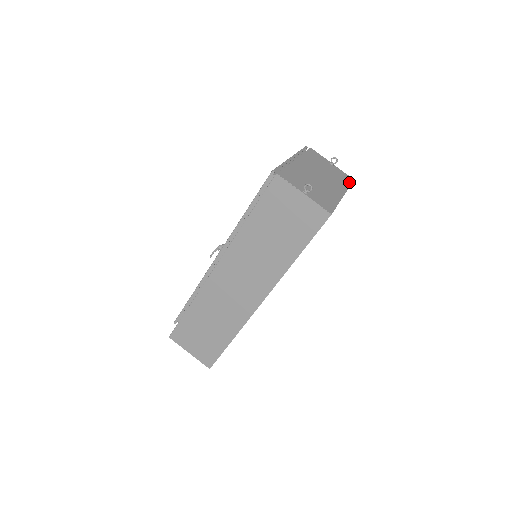
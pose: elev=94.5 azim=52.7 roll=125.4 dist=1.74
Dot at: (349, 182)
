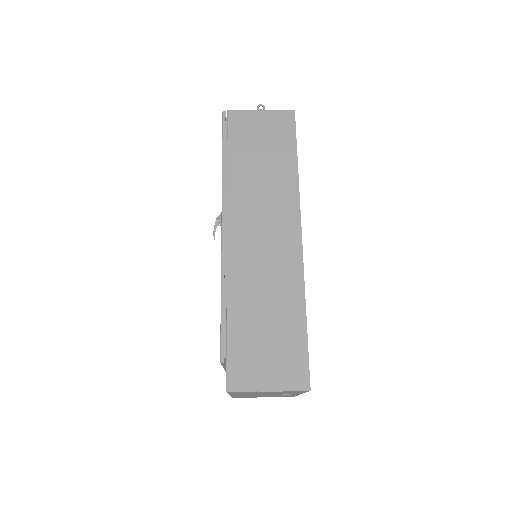
Dot at: occluded
